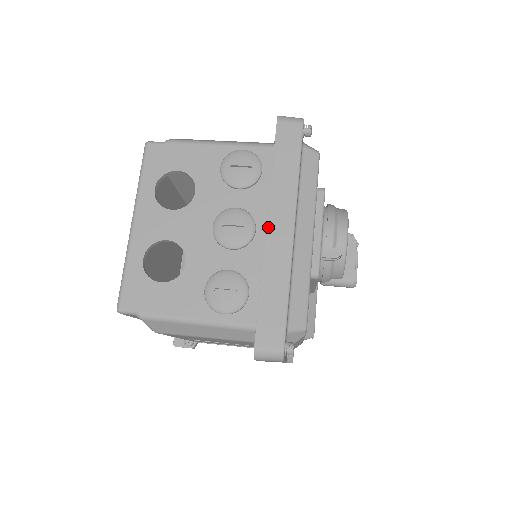
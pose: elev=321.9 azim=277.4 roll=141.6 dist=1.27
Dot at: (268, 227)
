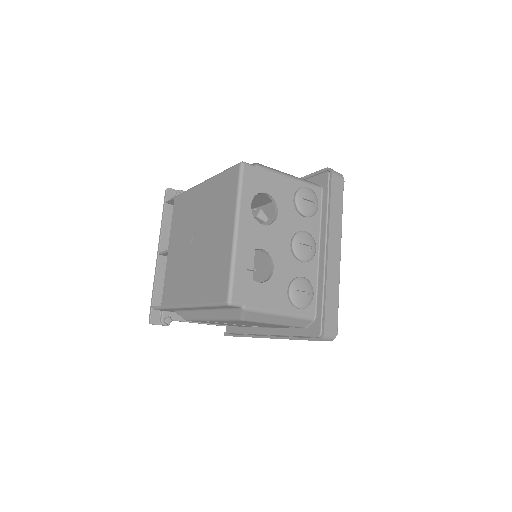
Dot at: (329, 250)
